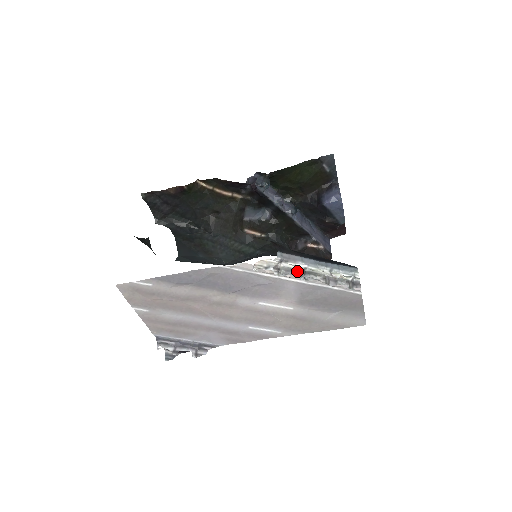
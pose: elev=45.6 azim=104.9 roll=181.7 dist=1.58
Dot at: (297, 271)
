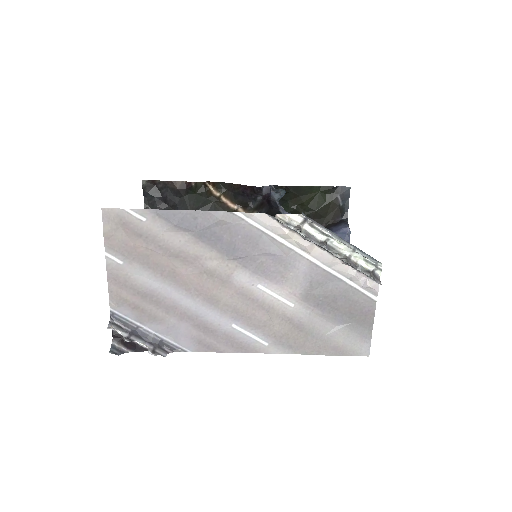
Dot at: (318, 241)
